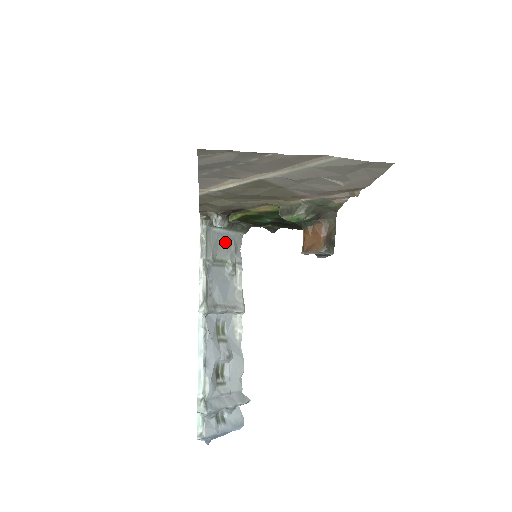
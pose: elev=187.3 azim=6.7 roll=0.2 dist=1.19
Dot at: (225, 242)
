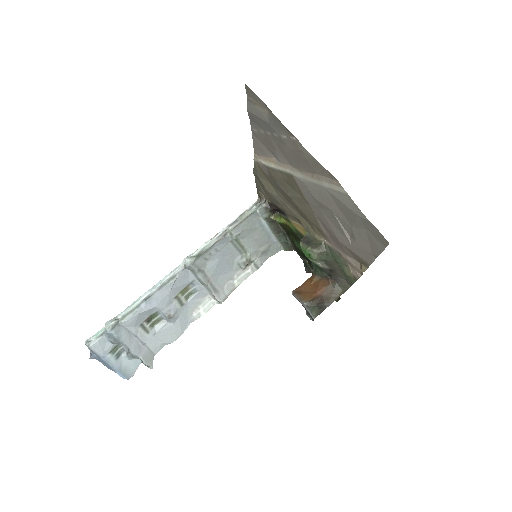
Dot at: (261, 237)
